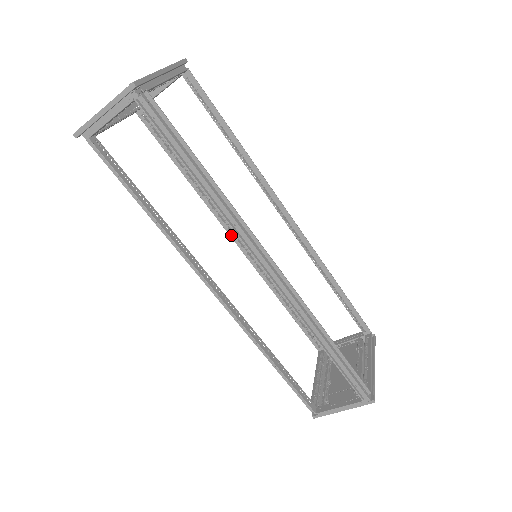
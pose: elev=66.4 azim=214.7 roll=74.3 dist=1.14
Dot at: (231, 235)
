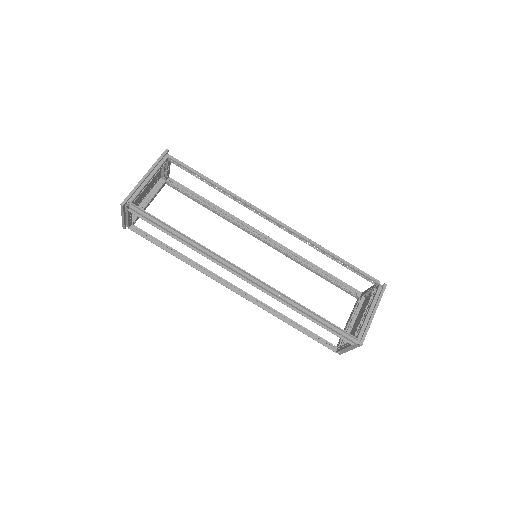
Dot at: (254, 236)
